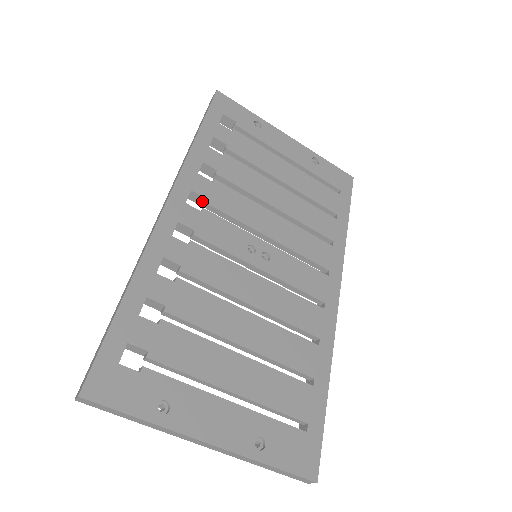
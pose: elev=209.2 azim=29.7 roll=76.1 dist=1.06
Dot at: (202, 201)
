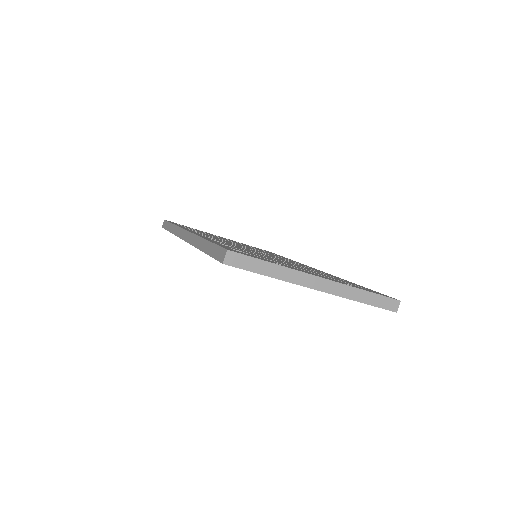
Dot at: occluded
